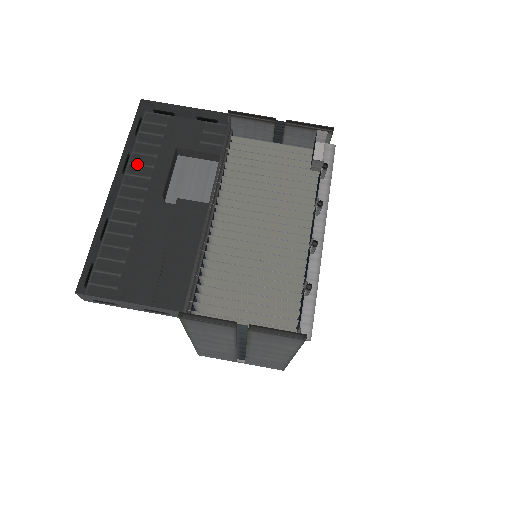
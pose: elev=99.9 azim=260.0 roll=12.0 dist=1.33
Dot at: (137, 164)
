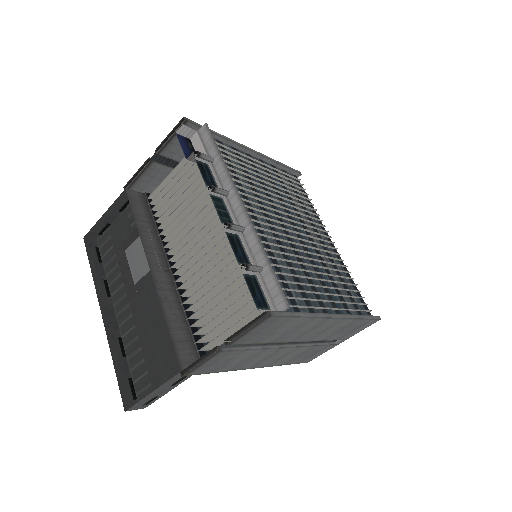
Dot at: (112, 282)
